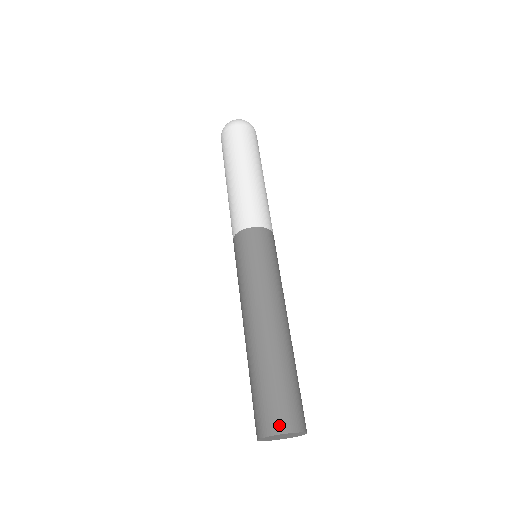
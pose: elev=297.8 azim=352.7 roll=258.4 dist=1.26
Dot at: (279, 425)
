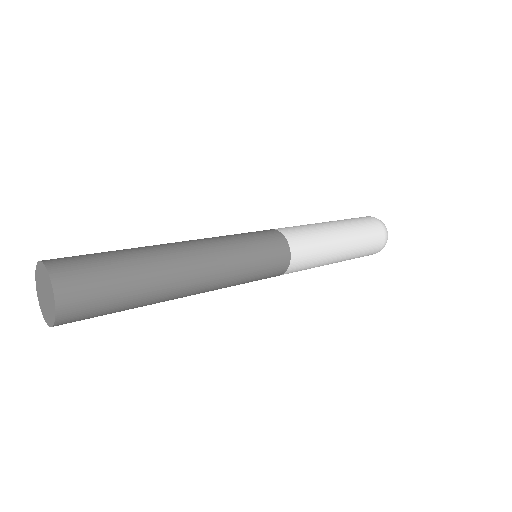
Dot at: occluded
